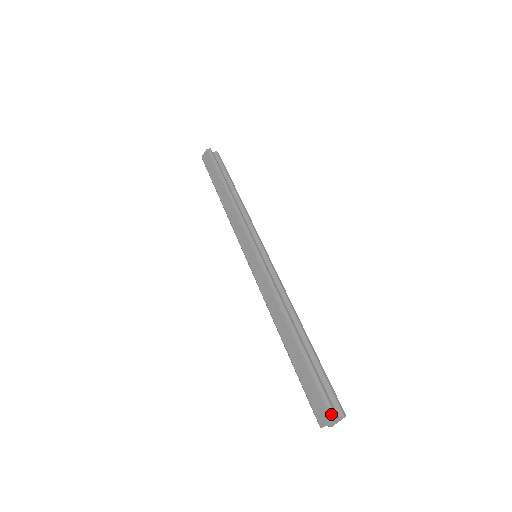
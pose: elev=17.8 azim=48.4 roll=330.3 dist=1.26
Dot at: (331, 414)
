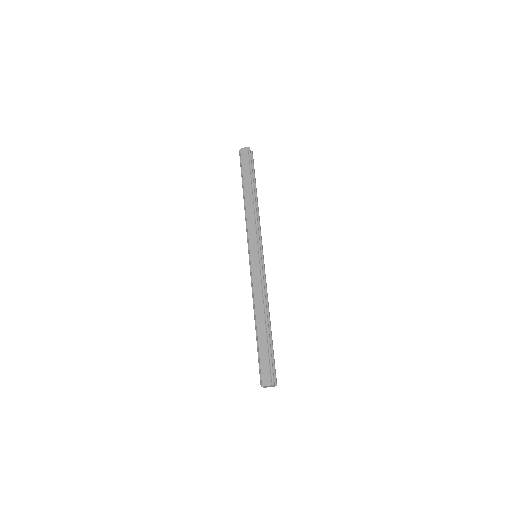
Dot at: (272, 383)
